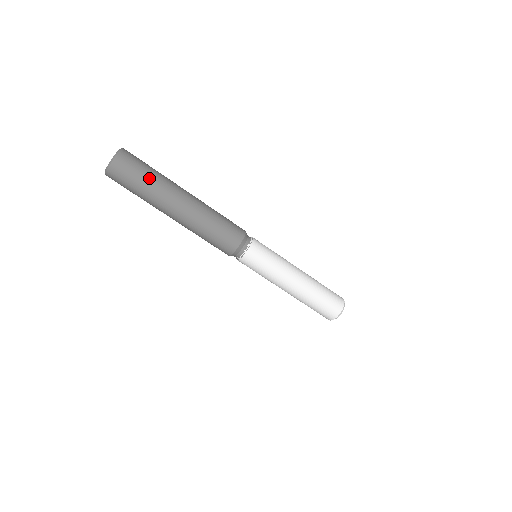
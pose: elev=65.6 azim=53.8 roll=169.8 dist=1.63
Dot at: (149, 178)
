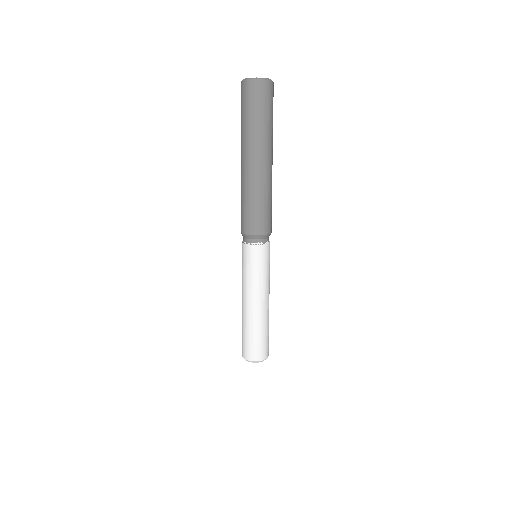
Dot at: occluded
